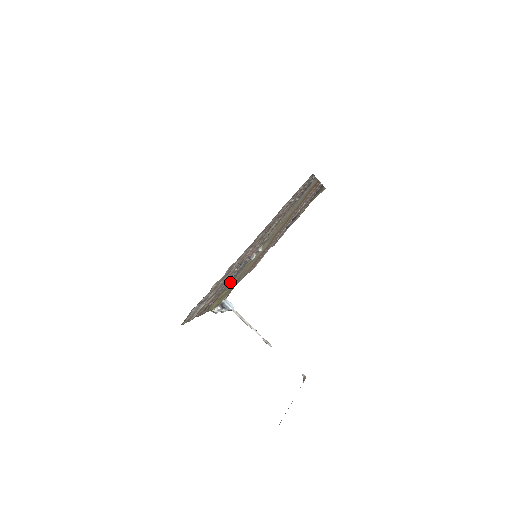
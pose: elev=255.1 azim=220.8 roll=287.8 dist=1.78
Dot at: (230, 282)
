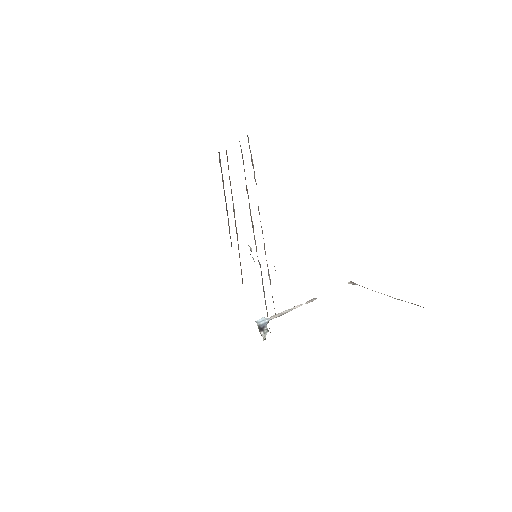
Dot at: occluded
